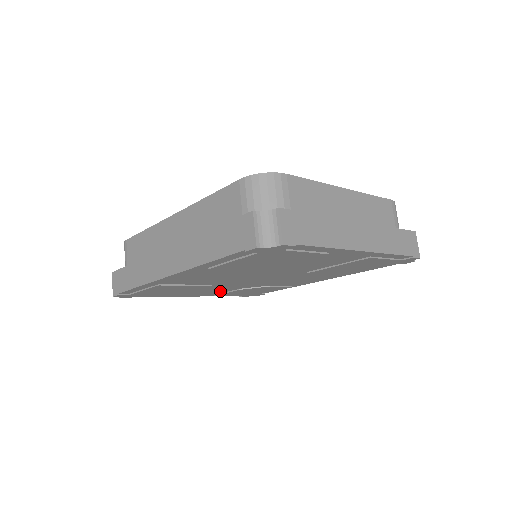
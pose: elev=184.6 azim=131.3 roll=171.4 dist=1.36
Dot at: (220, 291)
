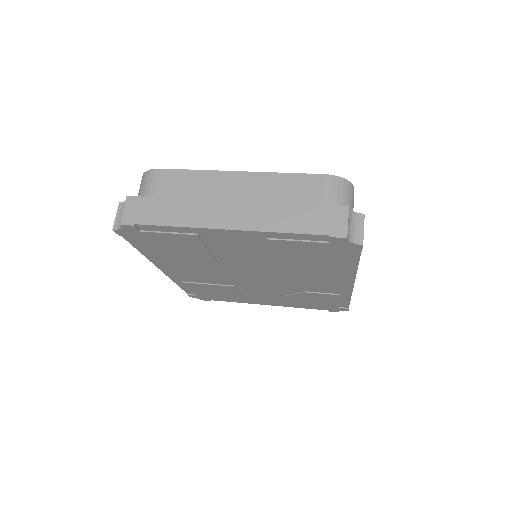
Dot at: (277, 298)
